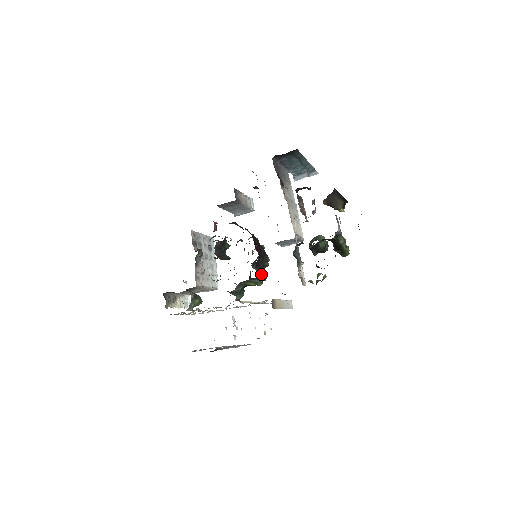
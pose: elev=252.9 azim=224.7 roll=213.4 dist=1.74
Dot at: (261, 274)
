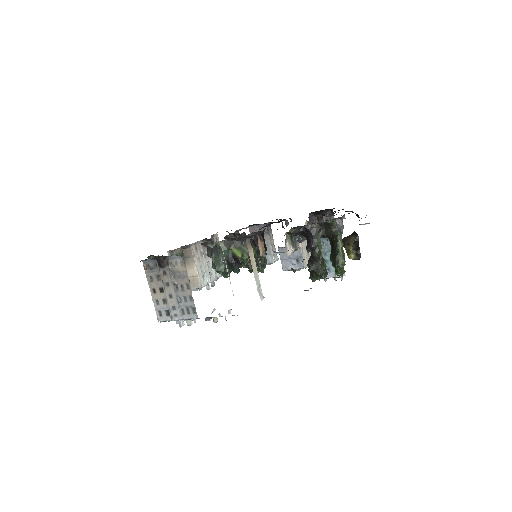
Dot at: (253, 245)
